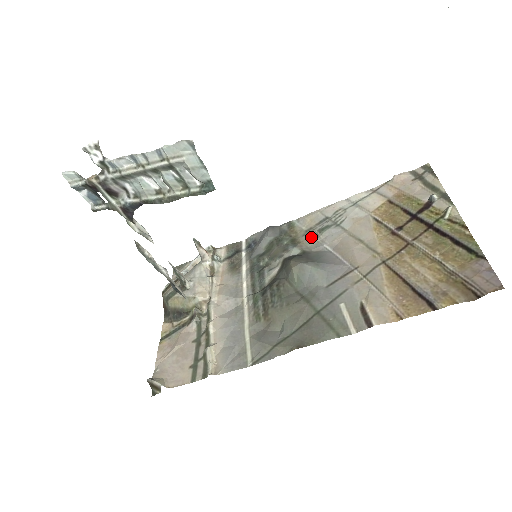
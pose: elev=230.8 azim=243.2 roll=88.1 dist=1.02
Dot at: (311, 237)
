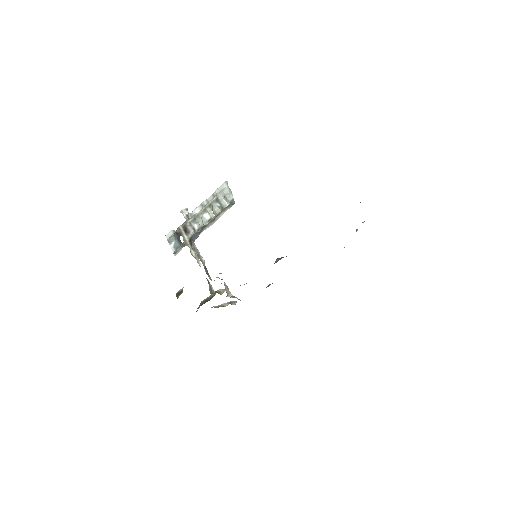
Dot at: occluded
